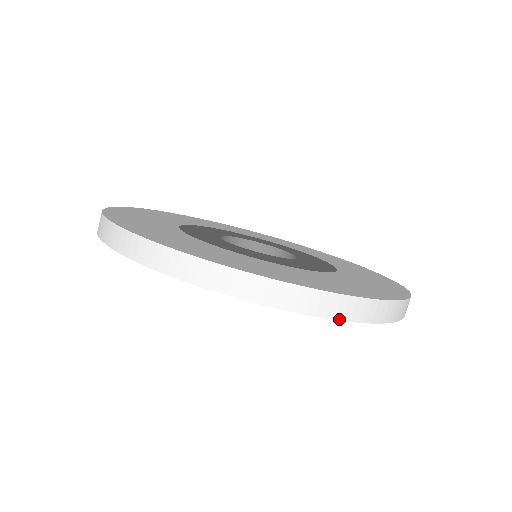
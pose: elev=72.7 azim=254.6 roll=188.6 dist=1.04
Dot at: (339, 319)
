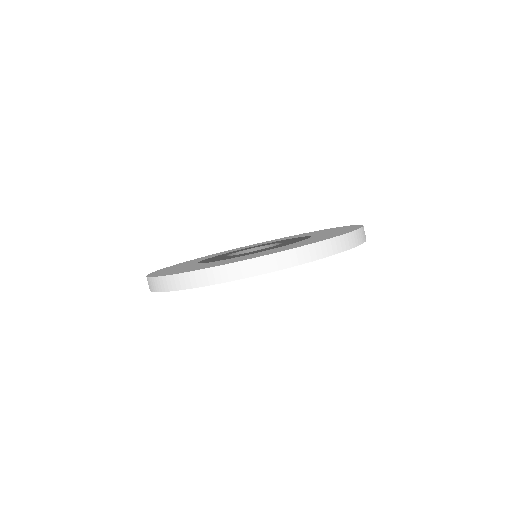
Dot at: (268, 272)
